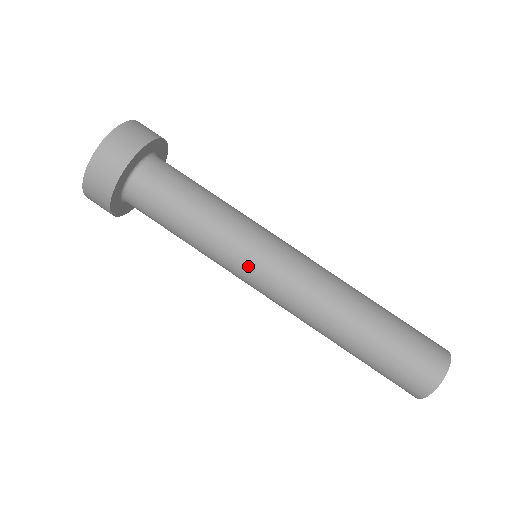
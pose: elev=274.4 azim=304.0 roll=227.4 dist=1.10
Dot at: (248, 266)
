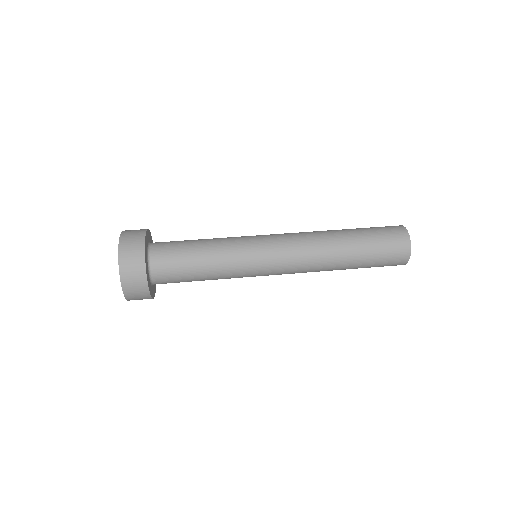
Dot at: (256, 238)
